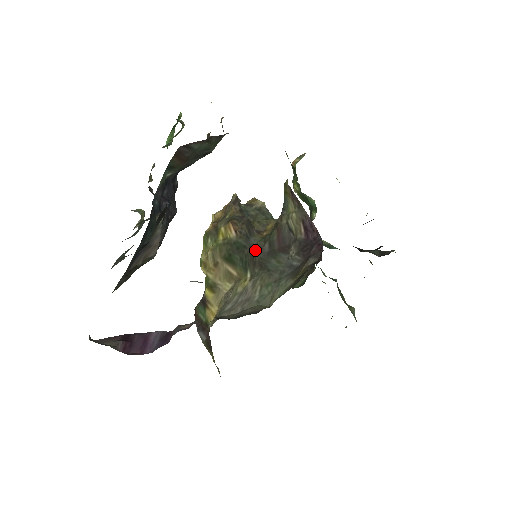
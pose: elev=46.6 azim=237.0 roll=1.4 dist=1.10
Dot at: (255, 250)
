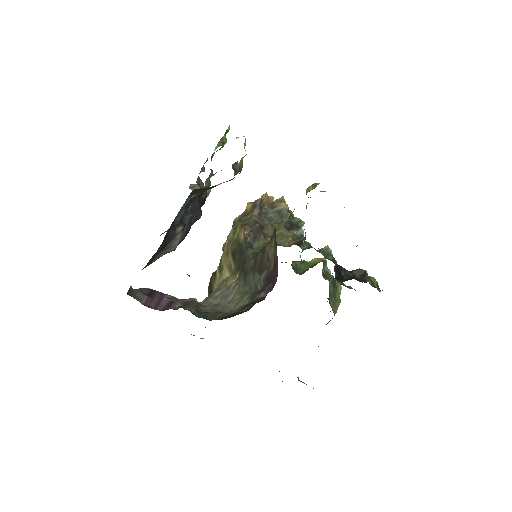
Dot at: (246, 260)
